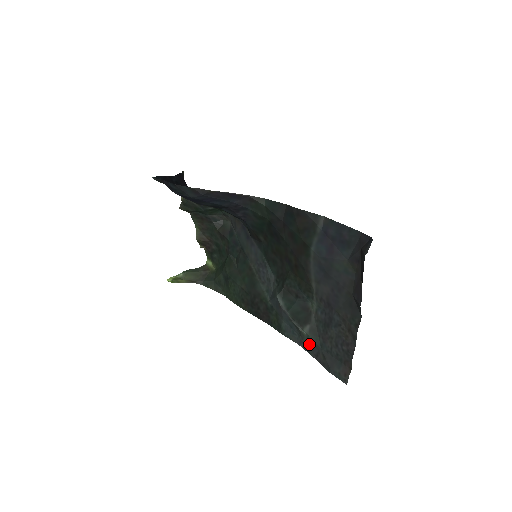
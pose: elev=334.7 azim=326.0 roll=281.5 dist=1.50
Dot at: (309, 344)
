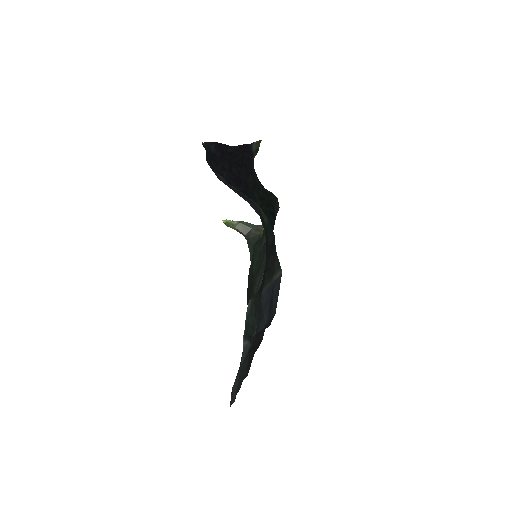
Dot at: occluded
